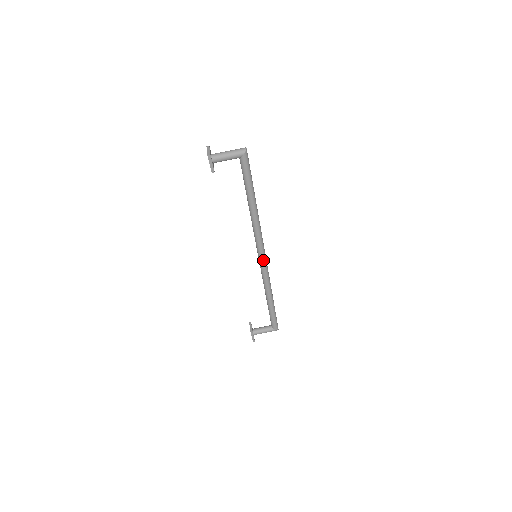
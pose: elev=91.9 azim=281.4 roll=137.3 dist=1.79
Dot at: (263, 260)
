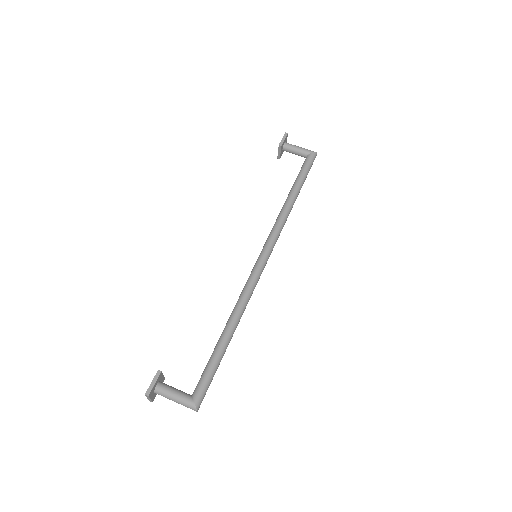
Dot at: (262, 261)
